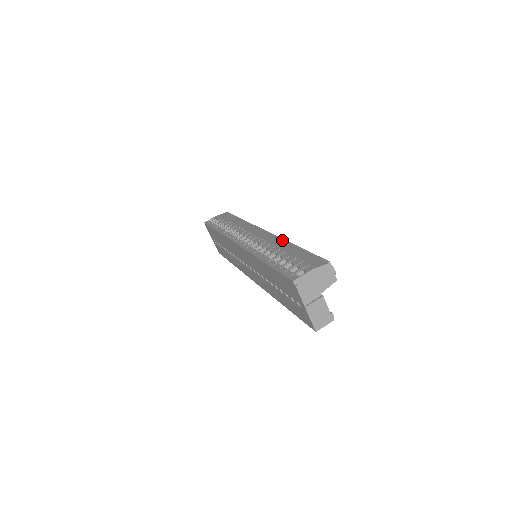
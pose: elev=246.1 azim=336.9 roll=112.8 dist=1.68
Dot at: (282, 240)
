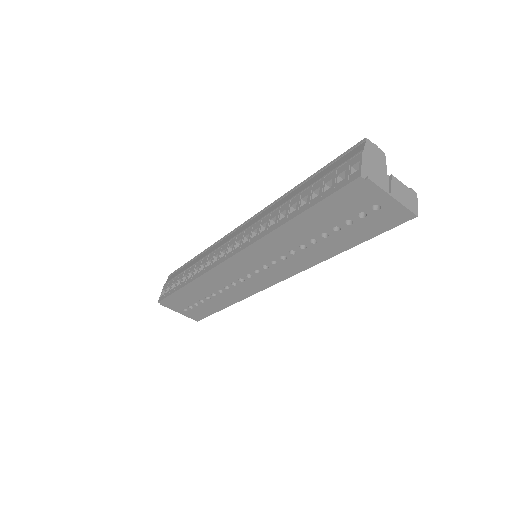
Dot at: (277, 201)
